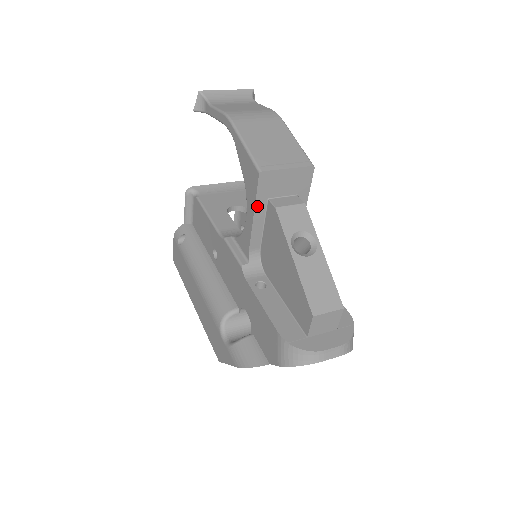
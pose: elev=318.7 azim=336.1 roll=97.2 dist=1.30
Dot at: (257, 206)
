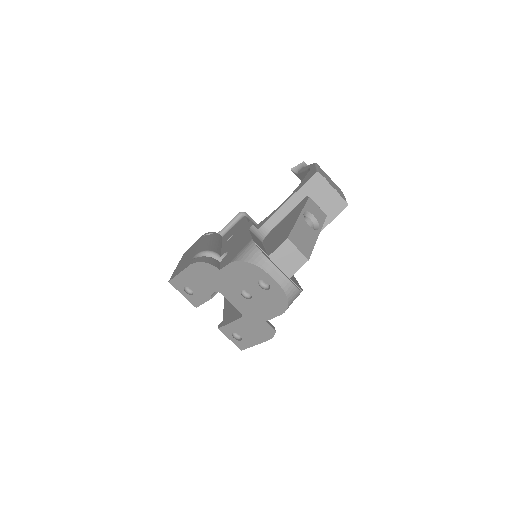
Dot at: (297, 193)
